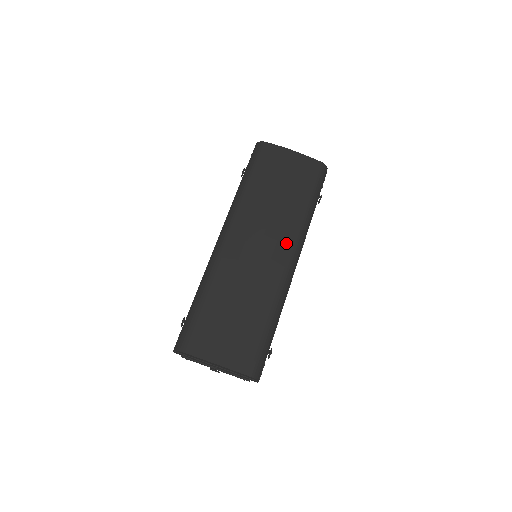
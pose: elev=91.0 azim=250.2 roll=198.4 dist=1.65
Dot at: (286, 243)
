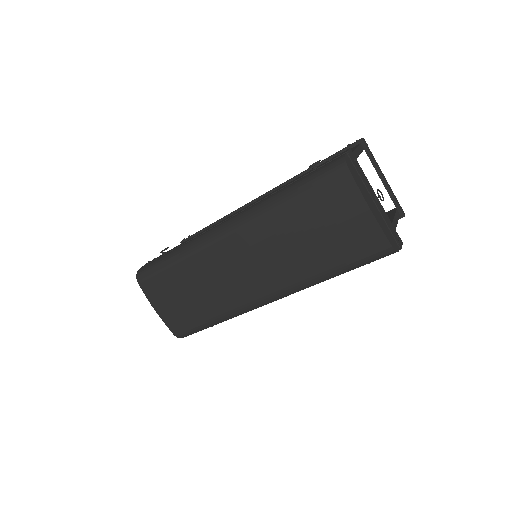
Dot at: (274, 284)
